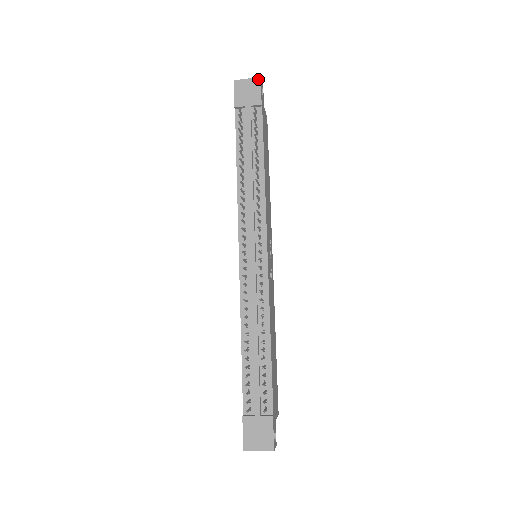
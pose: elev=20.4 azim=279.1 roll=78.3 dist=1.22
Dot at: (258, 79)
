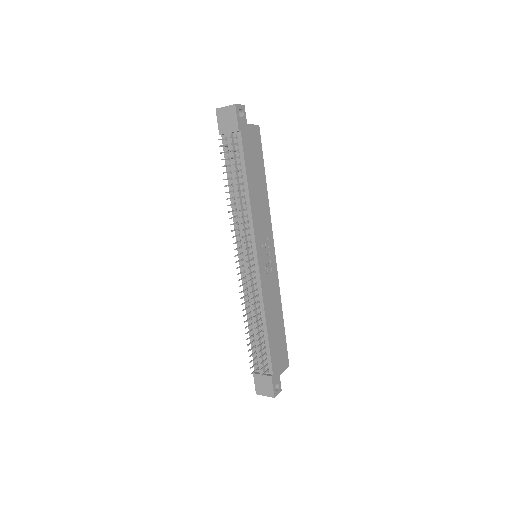
Dot at: (233, 106)
